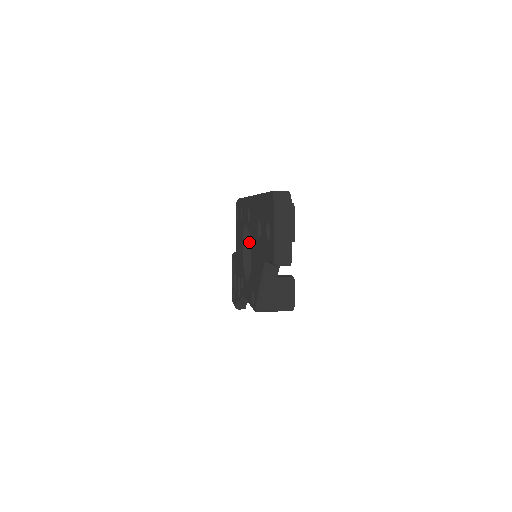
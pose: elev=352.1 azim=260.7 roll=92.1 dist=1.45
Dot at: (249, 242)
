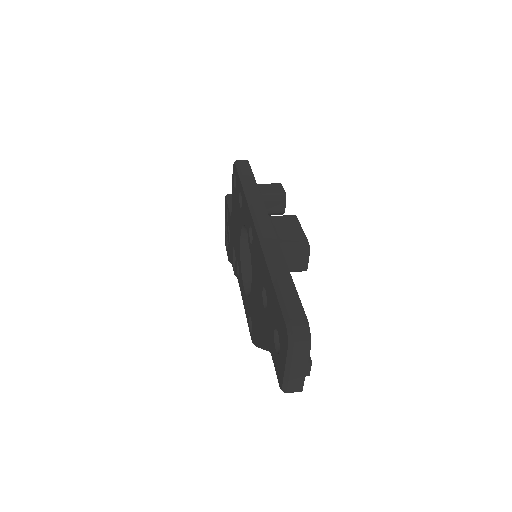
Dot at: occluded
